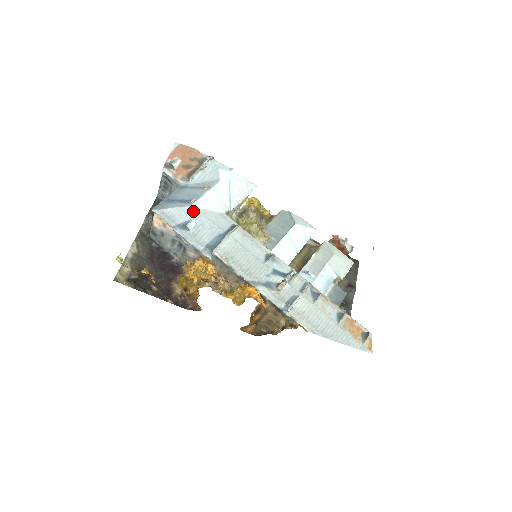
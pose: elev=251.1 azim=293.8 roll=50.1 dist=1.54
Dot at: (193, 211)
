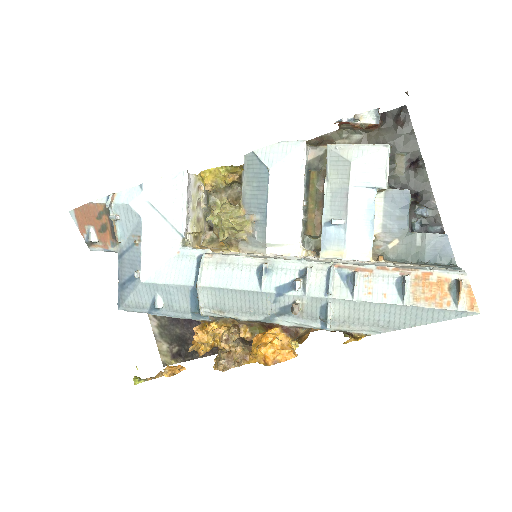
Dot at: (147, 286)
